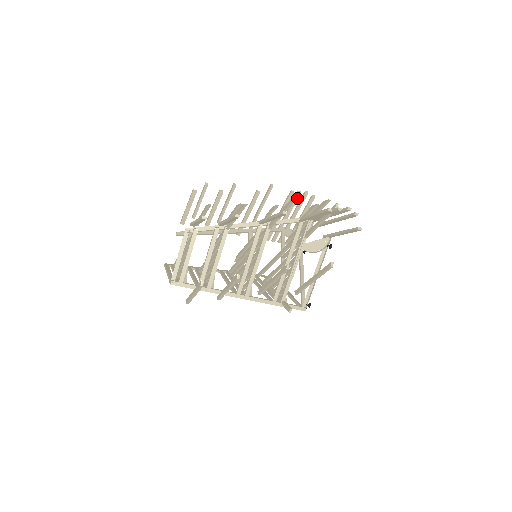
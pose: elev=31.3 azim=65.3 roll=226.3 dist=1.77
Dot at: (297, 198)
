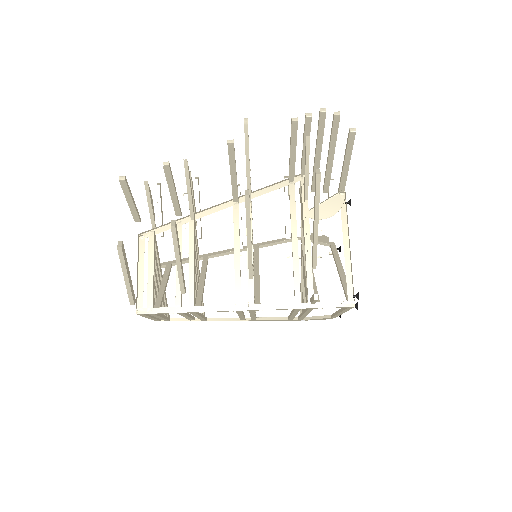
Dot at: (247, 127)
